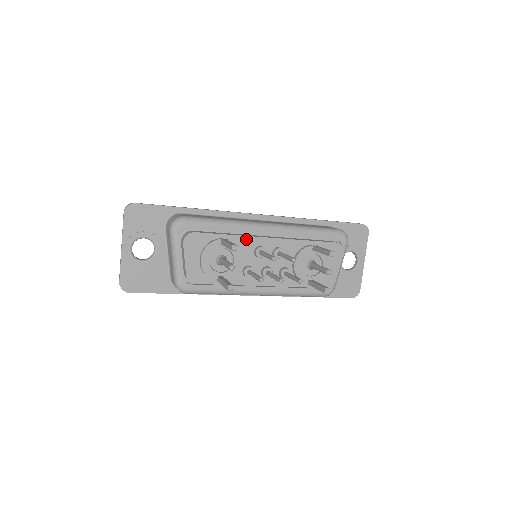
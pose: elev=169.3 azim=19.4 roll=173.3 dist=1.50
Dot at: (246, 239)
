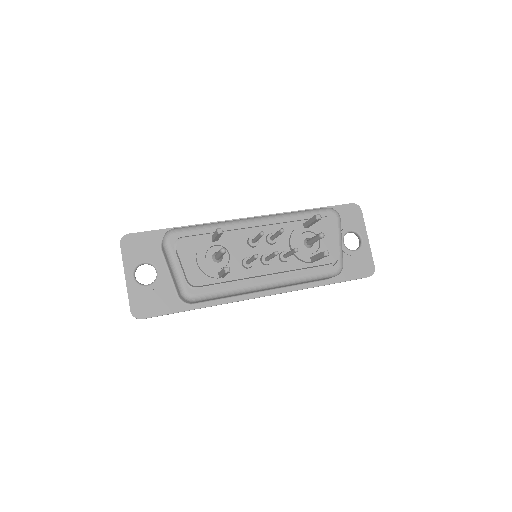
Dot at: (236, 233)
